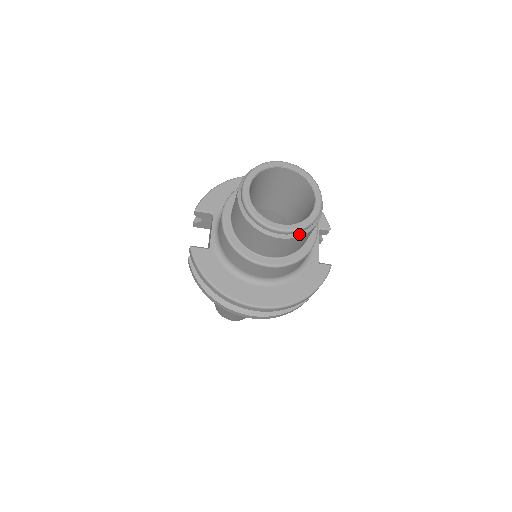
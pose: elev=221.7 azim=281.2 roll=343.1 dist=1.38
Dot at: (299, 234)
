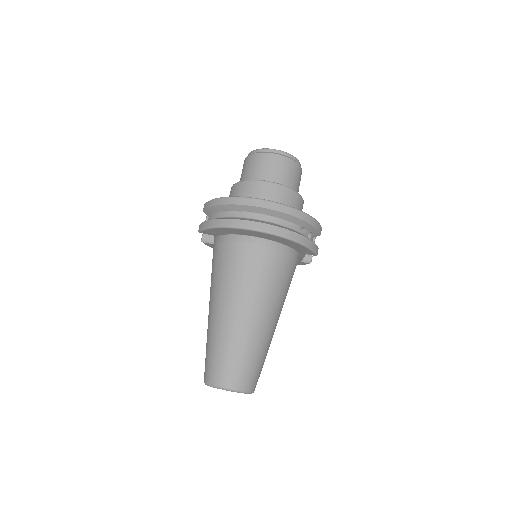
Dot at: (289, 158)
